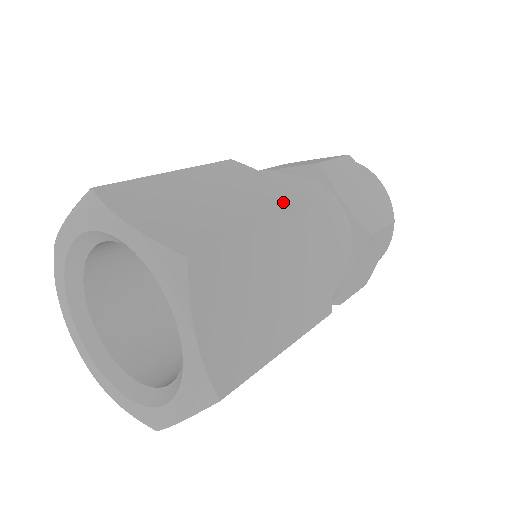
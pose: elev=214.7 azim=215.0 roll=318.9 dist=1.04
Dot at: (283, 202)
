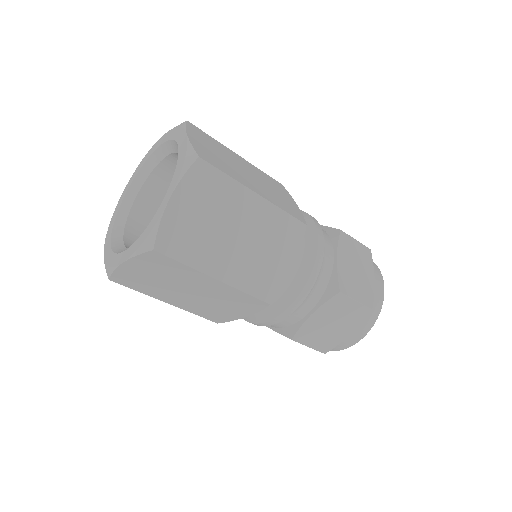
Dot at: (286, 207)
